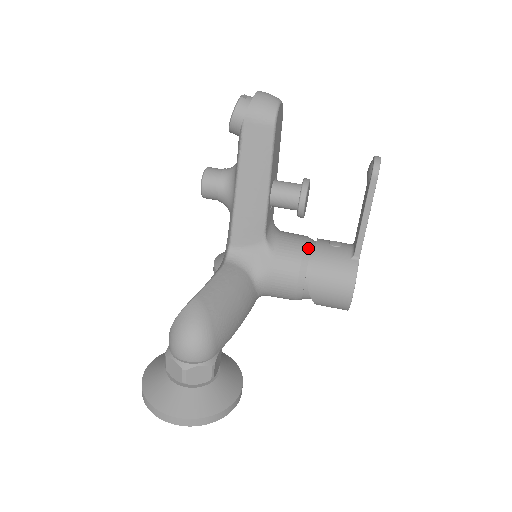
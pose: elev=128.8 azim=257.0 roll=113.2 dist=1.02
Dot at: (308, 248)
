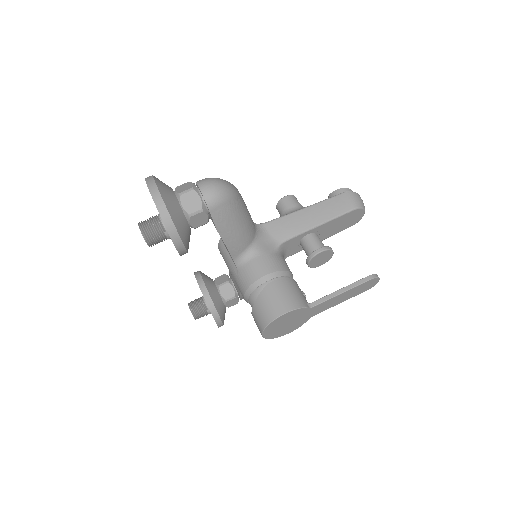
Dot at: (291, 275)
